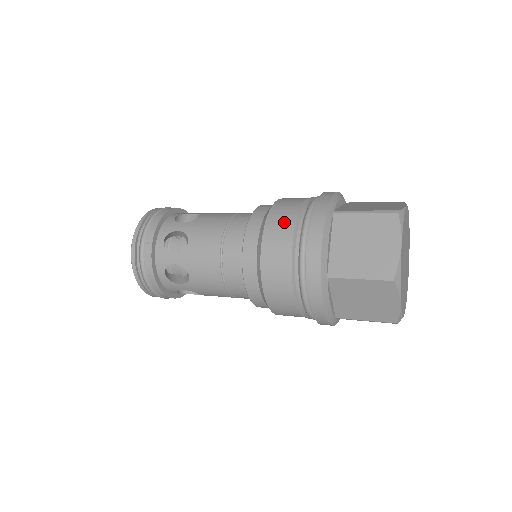
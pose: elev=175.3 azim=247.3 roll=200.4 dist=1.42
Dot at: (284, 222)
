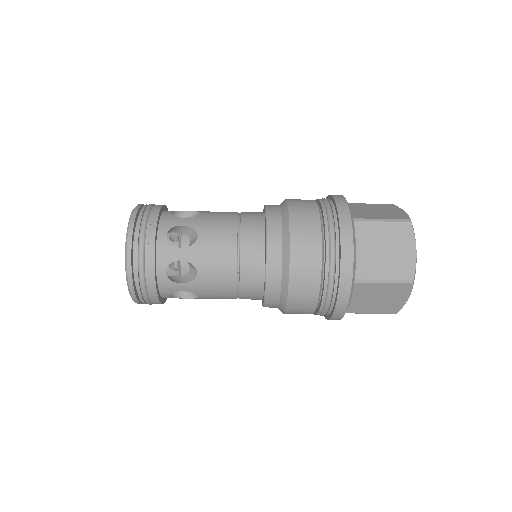
Dot at: occluded
